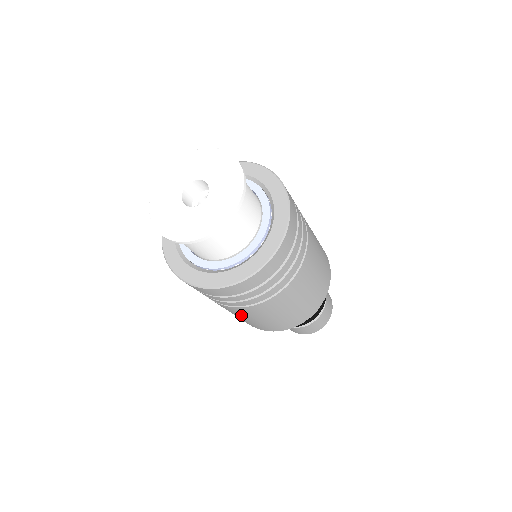
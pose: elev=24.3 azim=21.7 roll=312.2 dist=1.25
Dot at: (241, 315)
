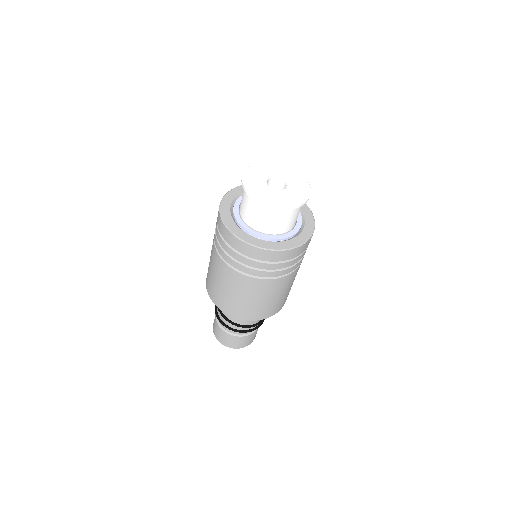
Dot at: (221, 277)
